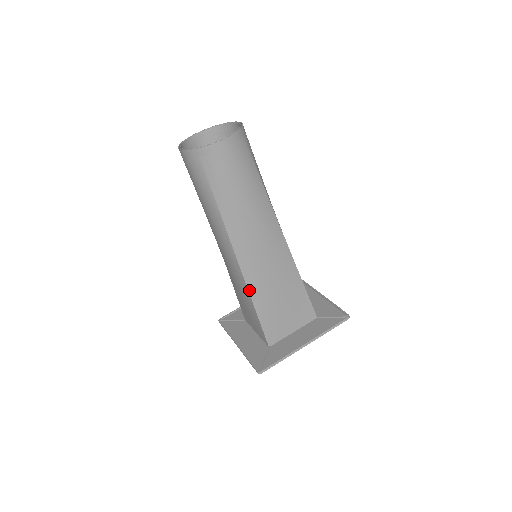
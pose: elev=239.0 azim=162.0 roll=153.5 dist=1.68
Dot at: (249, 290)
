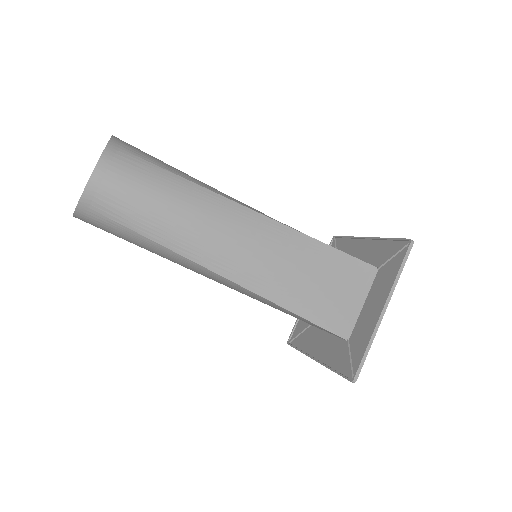
Dot at: (270, 300)
